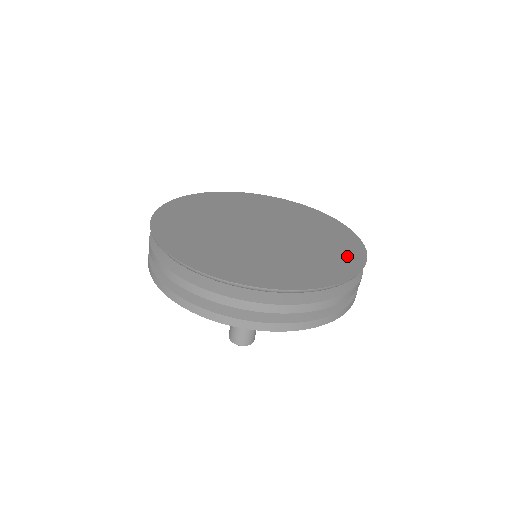
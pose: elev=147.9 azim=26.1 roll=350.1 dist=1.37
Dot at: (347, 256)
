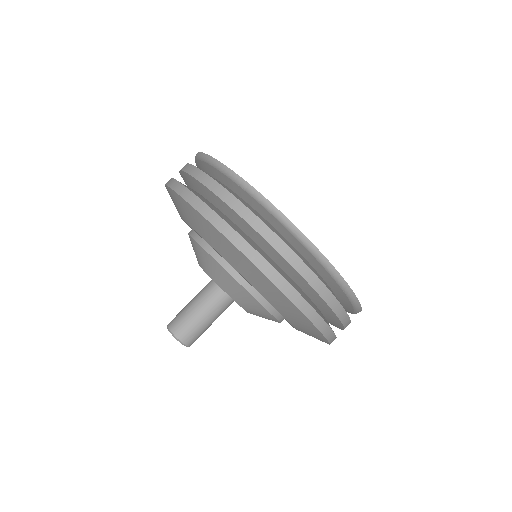
Dot at: occluded
